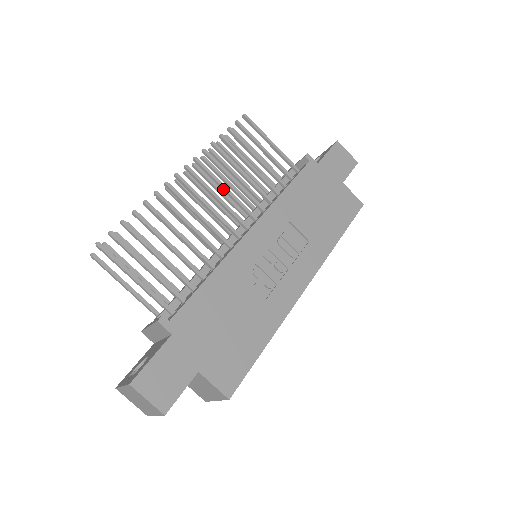
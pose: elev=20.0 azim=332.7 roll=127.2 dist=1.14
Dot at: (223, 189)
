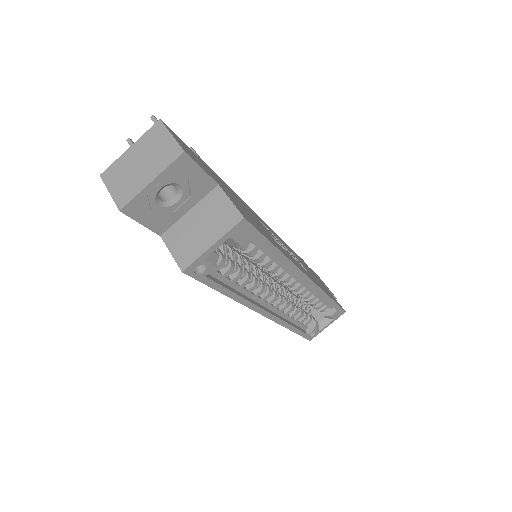
Dot at: occluded
